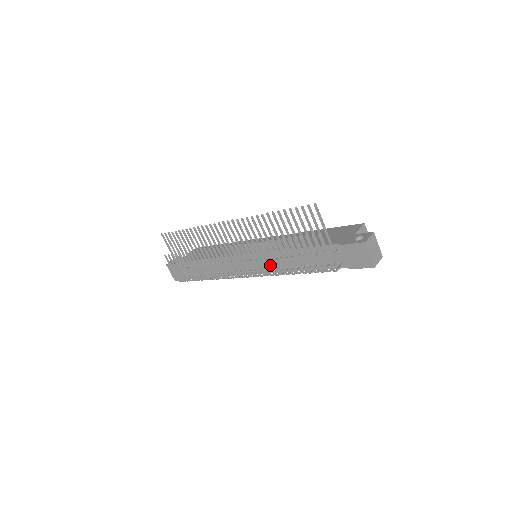
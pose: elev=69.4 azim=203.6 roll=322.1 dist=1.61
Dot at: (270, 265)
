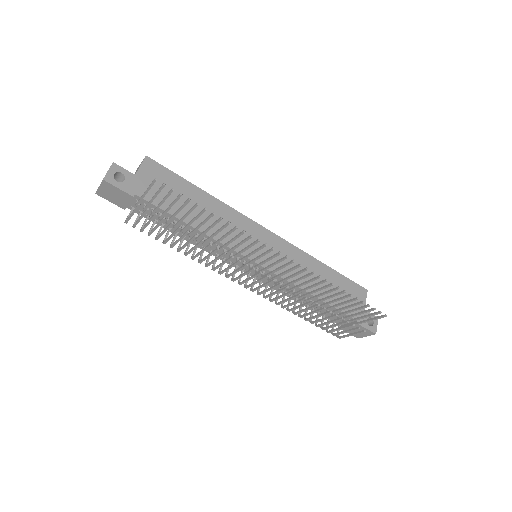
Dot at: (289, 305)
